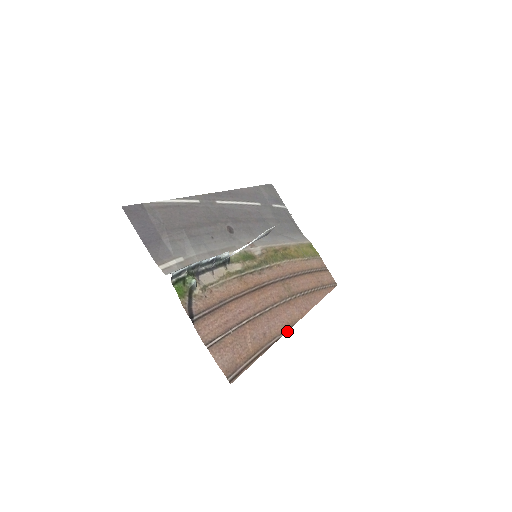
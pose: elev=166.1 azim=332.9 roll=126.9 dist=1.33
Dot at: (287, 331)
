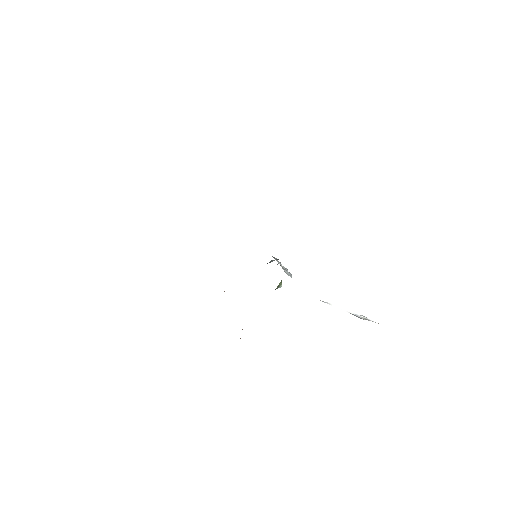
Dot at: occluded
